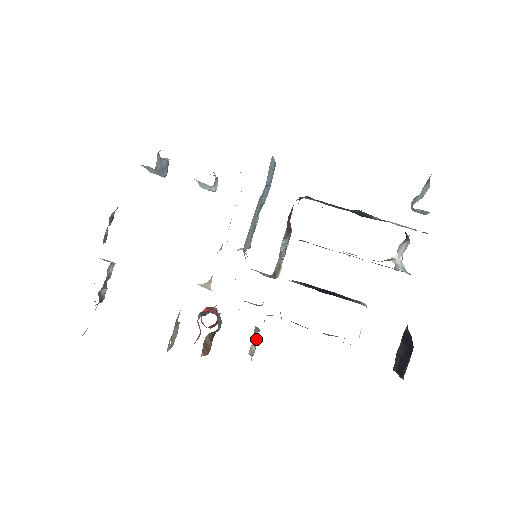
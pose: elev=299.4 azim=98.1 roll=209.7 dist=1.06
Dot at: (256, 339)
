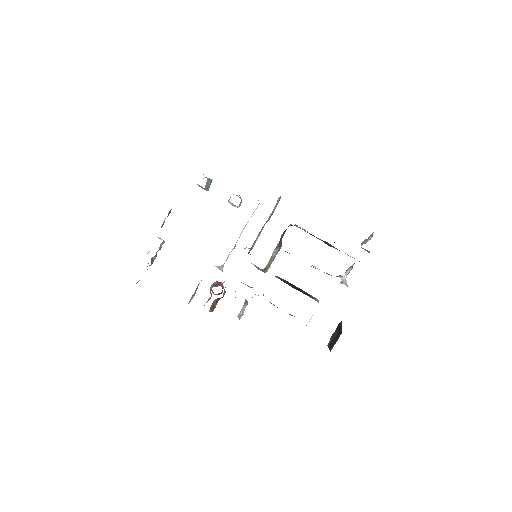
Dot at: (244, 308)
